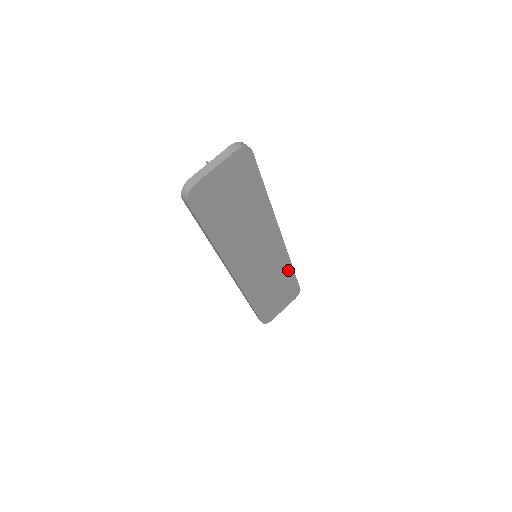
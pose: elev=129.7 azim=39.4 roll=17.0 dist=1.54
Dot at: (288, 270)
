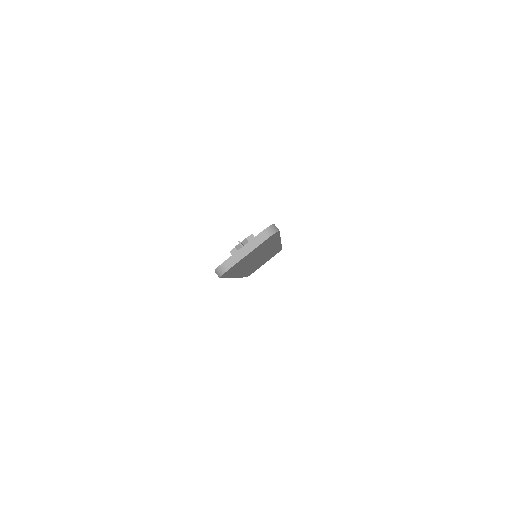
Dot at: (277, 249)
